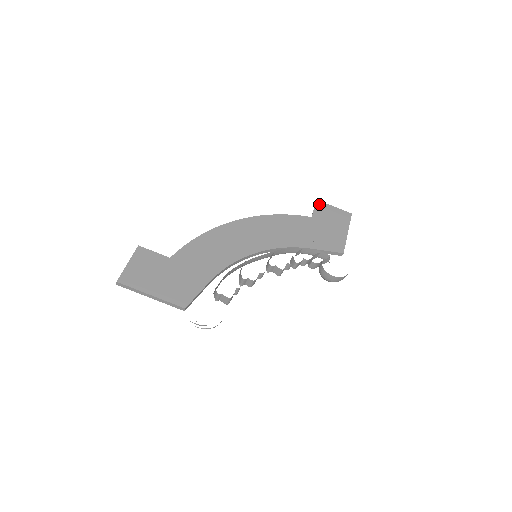
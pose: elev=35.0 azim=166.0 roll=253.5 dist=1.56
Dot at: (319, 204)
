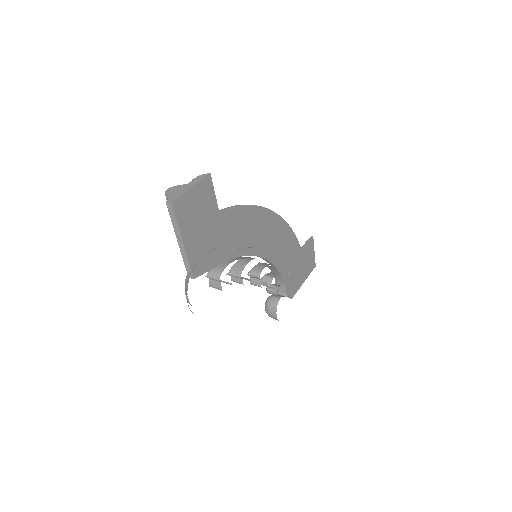
Dot at: (312, 241)
